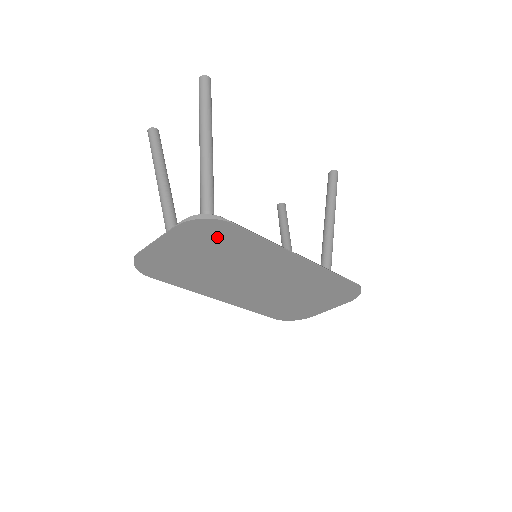
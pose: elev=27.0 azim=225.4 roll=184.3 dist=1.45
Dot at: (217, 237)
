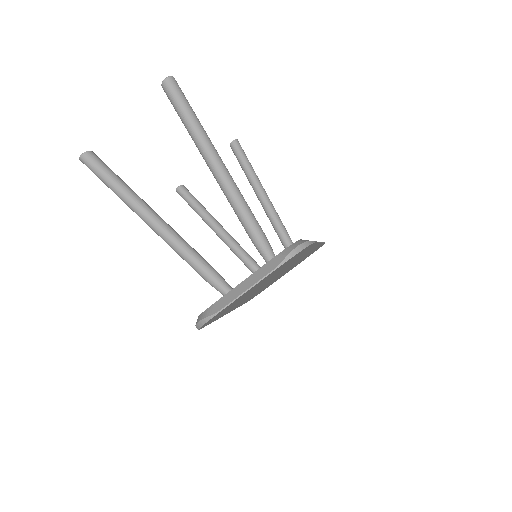
Dot at: occluded
